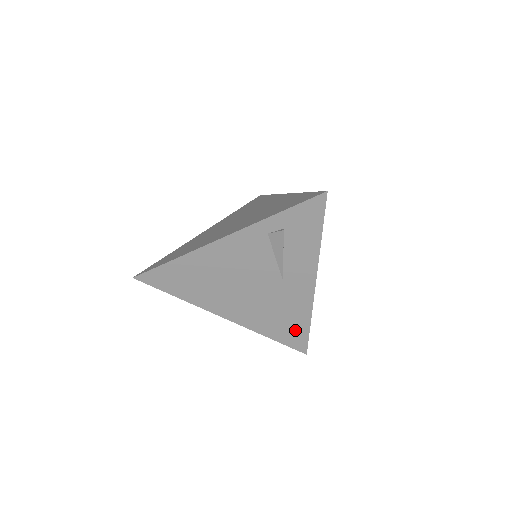
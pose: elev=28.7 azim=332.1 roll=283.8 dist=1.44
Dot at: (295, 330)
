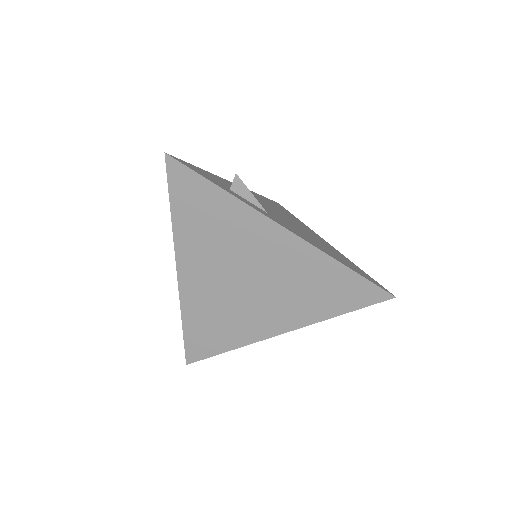
Dot at: occluded
